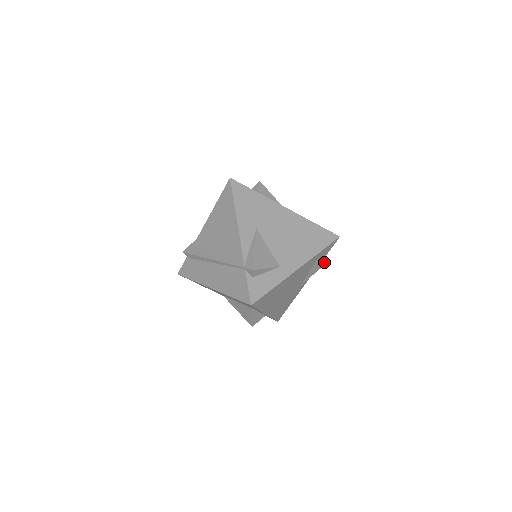
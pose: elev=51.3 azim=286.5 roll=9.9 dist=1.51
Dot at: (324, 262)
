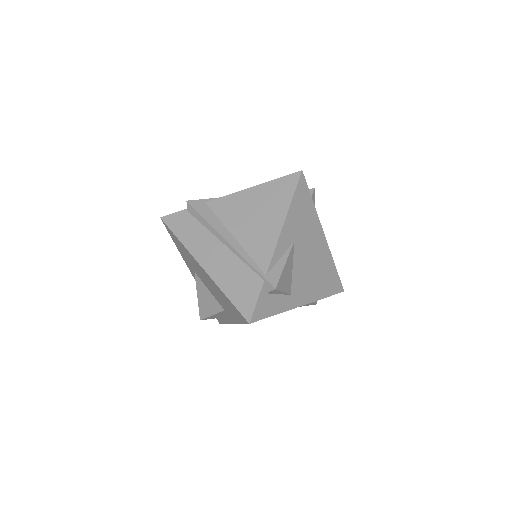
Dot at: (312, 303)
